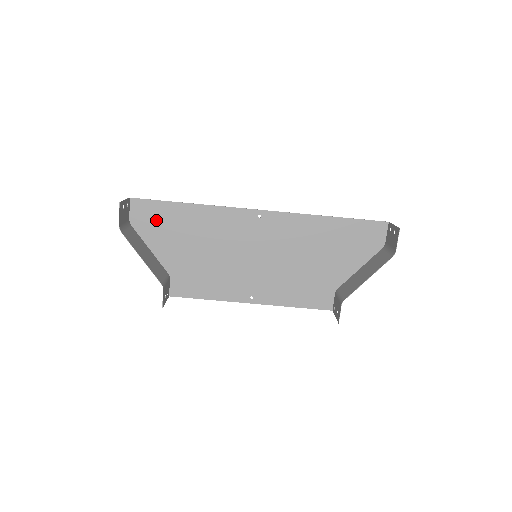
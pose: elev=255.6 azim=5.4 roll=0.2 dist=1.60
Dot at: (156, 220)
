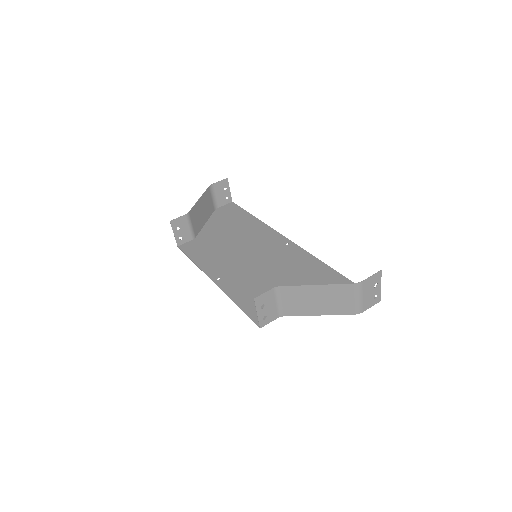
Dot at: (229, 215)
